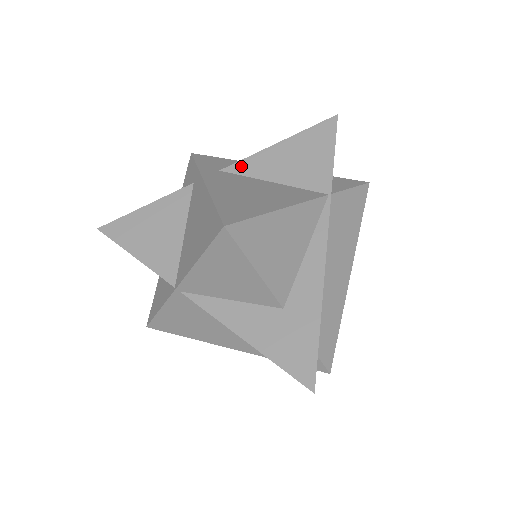
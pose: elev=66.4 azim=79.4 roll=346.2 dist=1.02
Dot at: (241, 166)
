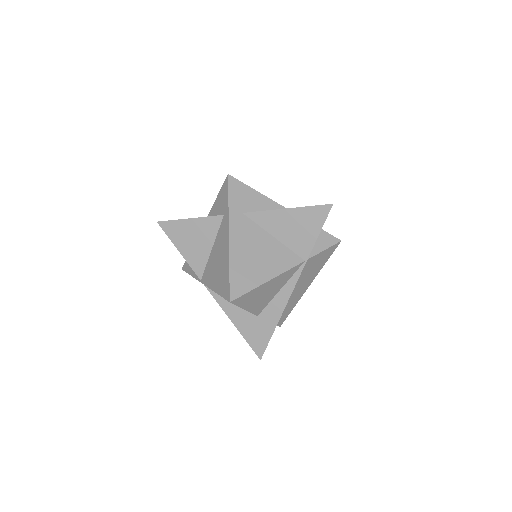
Dot at: (257, 216)
